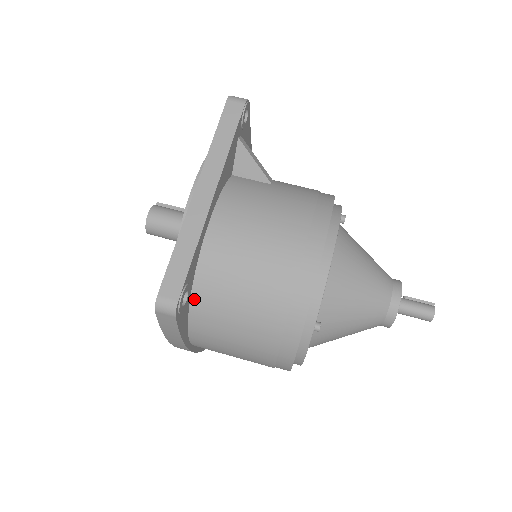
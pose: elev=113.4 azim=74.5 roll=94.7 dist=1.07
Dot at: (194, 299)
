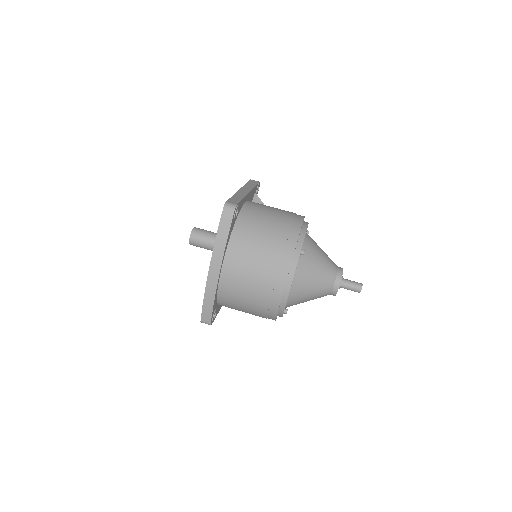
Dot at: (236, 225)
